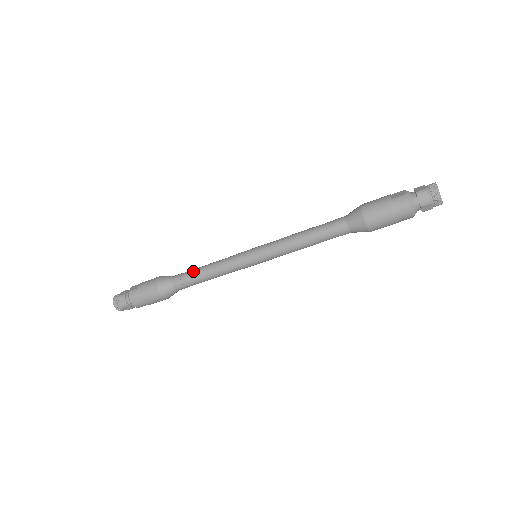
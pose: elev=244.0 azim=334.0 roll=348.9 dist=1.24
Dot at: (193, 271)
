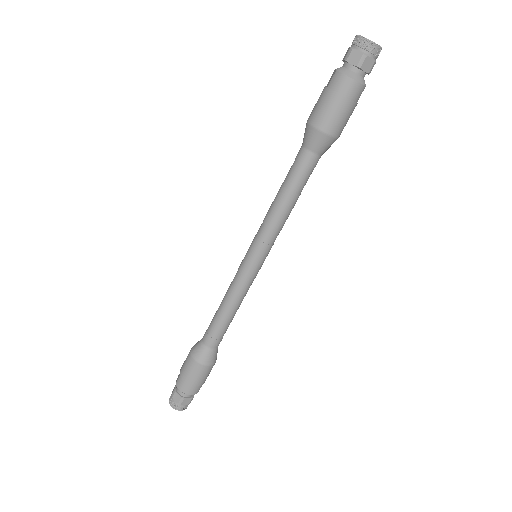
Dot at: (213, 318)
